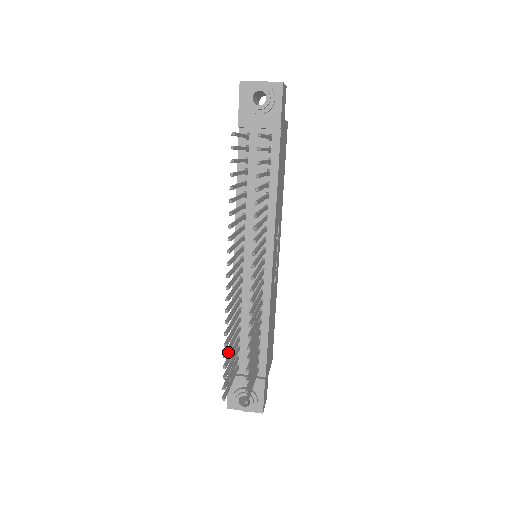
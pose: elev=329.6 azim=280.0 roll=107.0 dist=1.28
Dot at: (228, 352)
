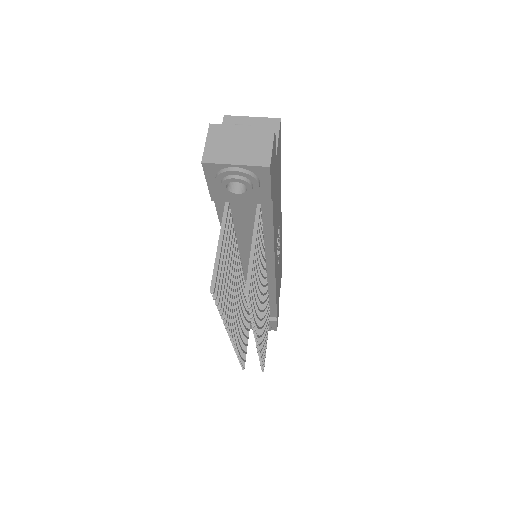
Dot at: occluded
